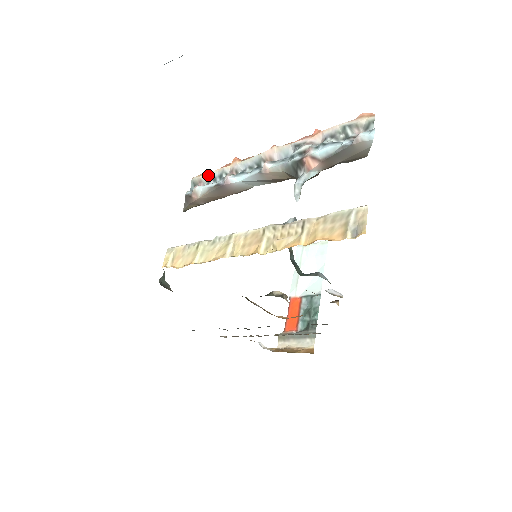
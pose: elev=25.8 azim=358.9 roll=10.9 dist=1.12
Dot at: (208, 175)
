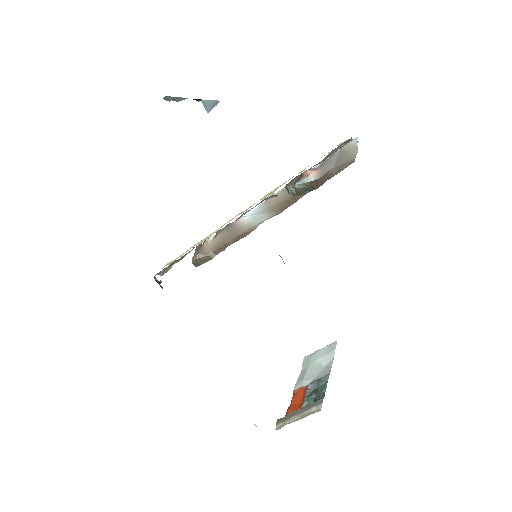
Dot at: occluded
